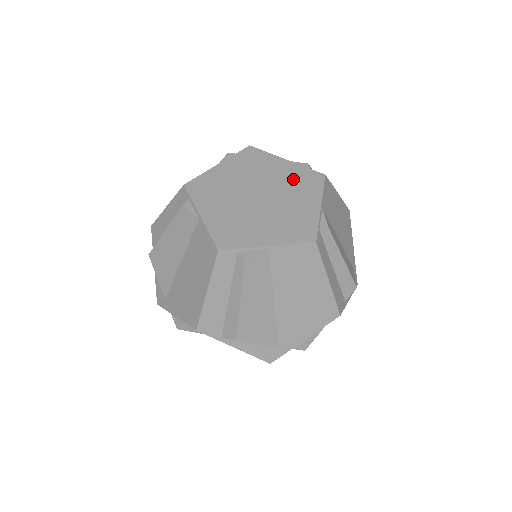
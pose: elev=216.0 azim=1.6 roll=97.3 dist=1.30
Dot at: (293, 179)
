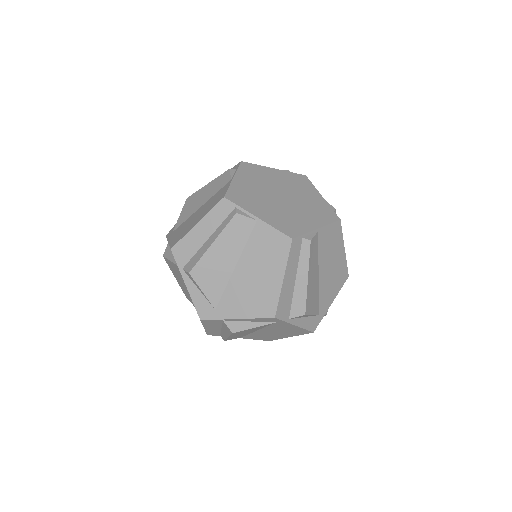
Dot at: (291, 181)
